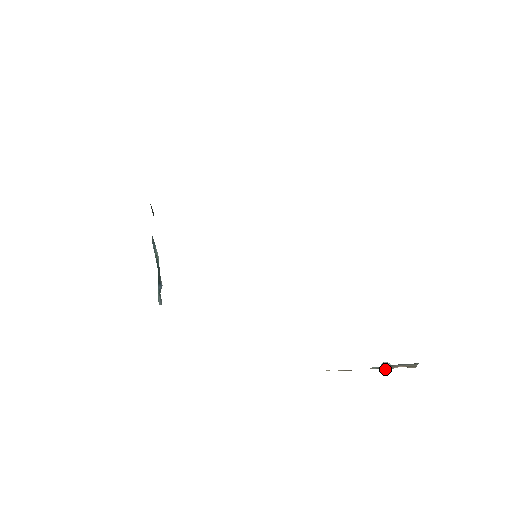
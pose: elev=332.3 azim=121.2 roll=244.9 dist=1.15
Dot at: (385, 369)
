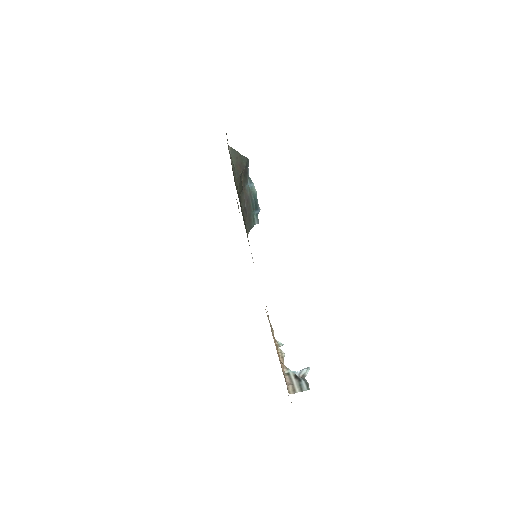
Dot at: (300, 374)
